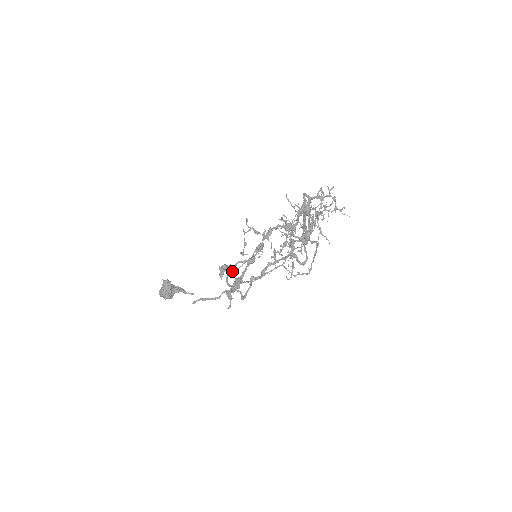
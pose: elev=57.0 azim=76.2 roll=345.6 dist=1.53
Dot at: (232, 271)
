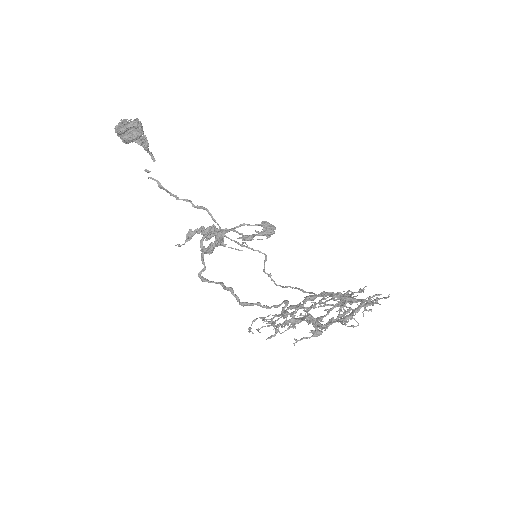
Dot at: occluded
